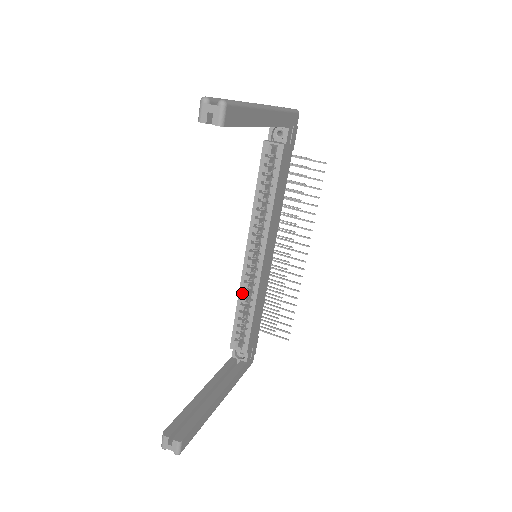
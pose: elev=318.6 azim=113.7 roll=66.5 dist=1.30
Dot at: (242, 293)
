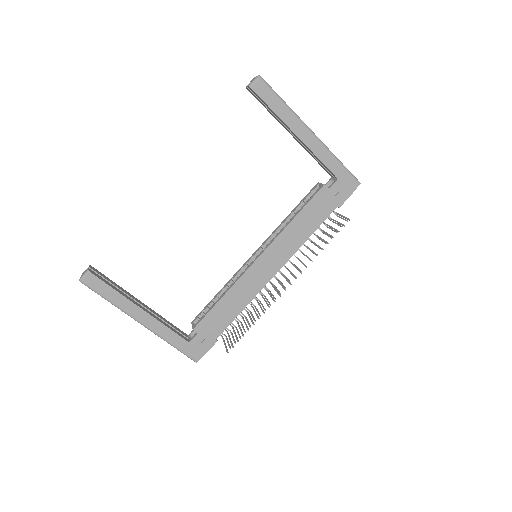
Dot at: (230, 281)
